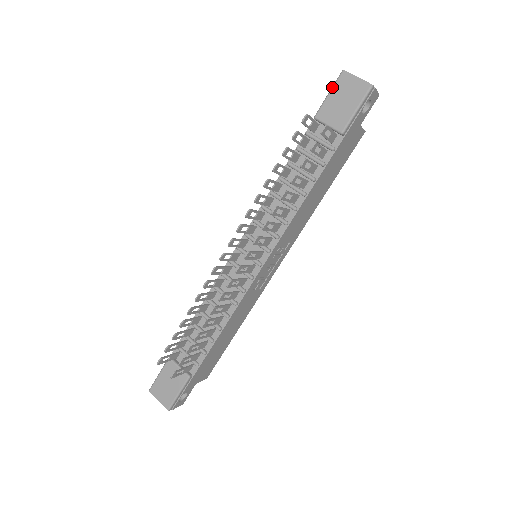
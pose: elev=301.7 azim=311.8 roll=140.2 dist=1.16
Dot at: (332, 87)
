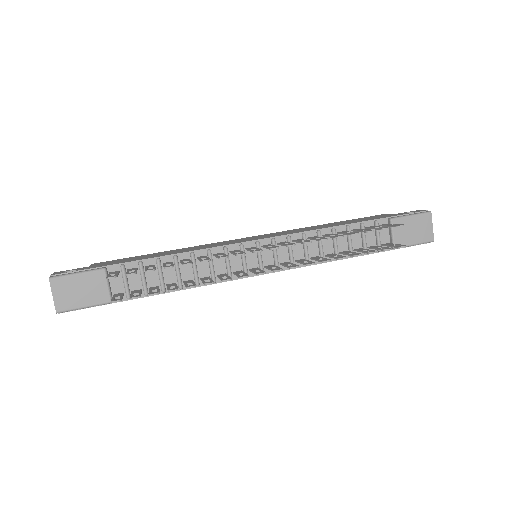
Dot at: (417, 214)
